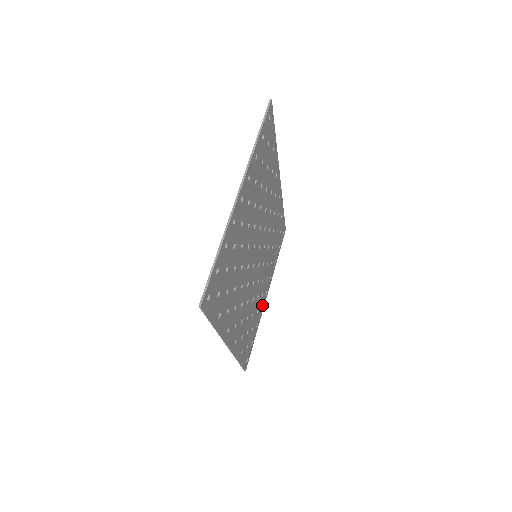
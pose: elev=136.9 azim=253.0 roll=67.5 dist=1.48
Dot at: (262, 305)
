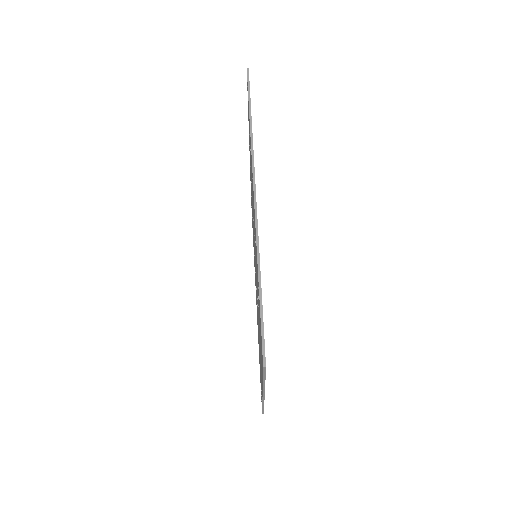
Dot at: occluded
